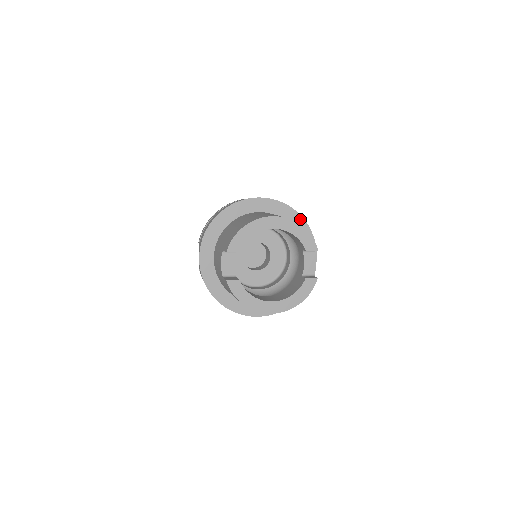
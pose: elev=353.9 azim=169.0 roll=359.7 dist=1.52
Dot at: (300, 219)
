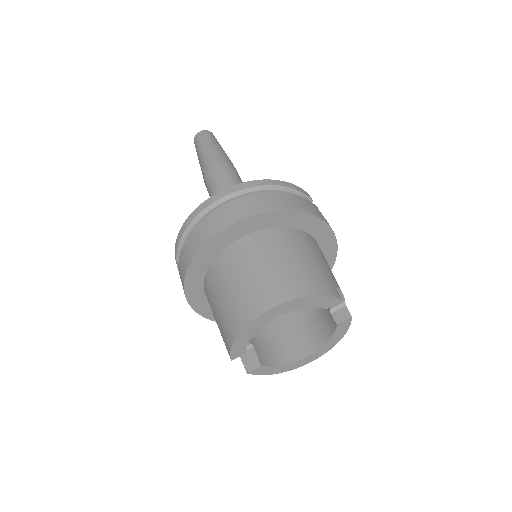
Dot at: (295, 214)
